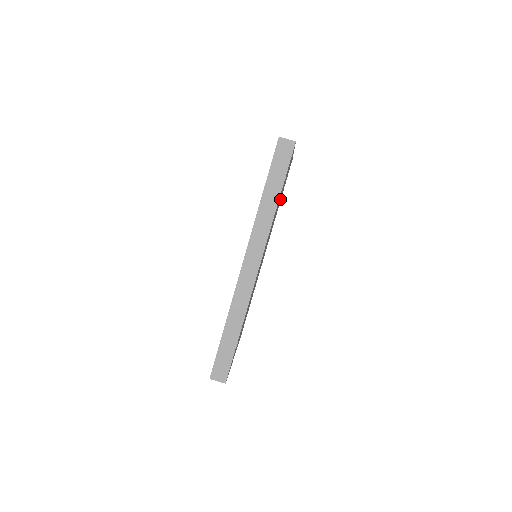
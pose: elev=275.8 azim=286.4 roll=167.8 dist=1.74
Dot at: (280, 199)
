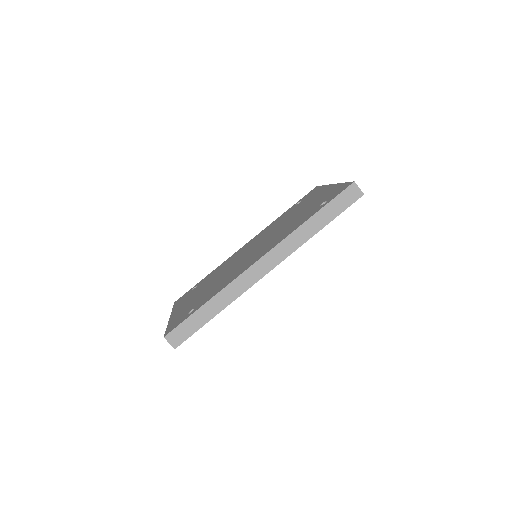
Dot at: occluded
